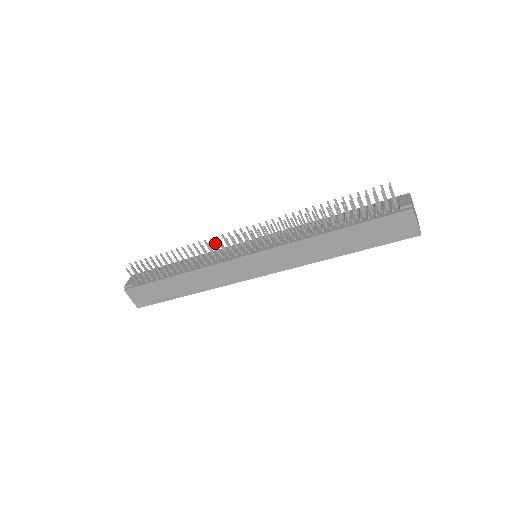
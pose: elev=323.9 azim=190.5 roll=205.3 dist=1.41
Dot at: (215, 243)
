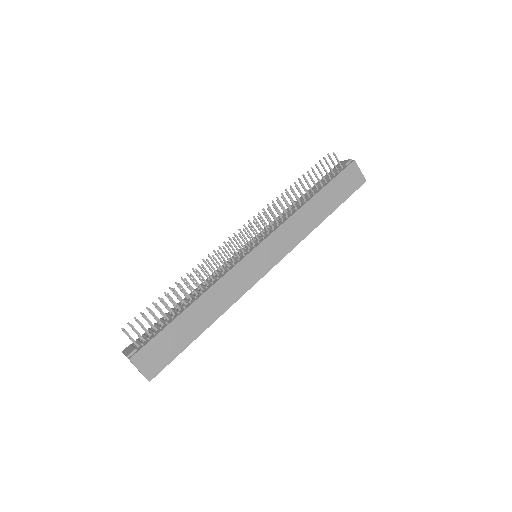
Dot at: (219, 252)
